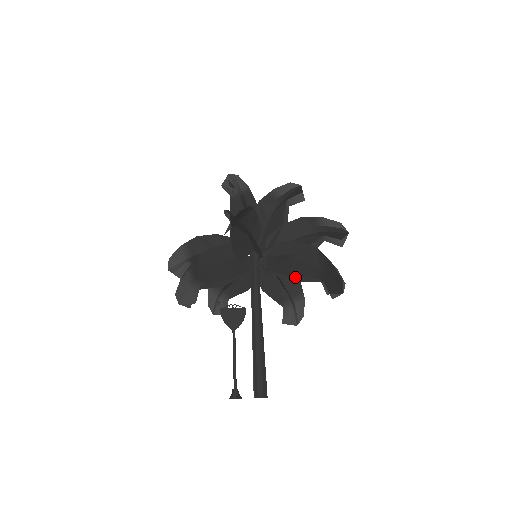
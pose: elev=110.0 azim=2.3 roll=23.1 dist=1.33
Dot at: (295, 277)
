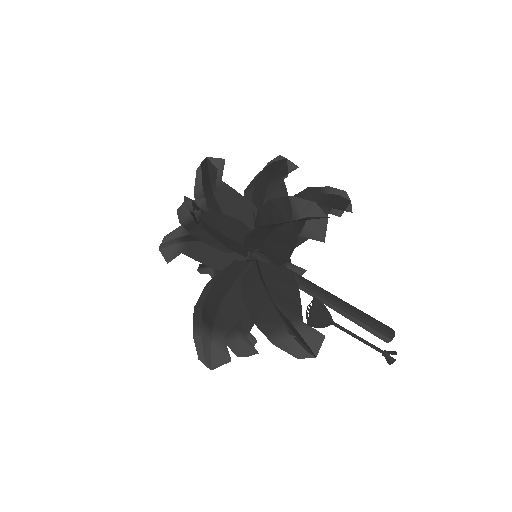
Dot at: occluded
